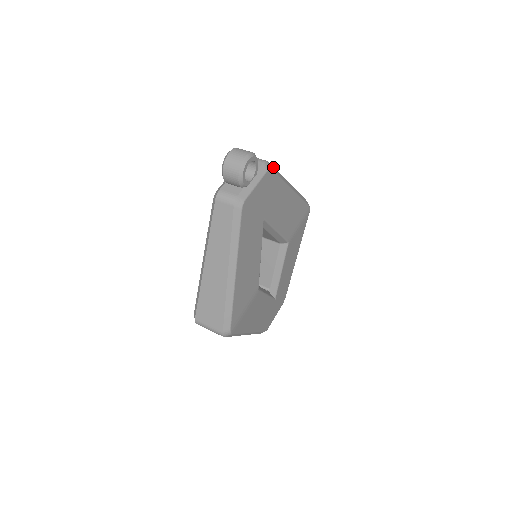
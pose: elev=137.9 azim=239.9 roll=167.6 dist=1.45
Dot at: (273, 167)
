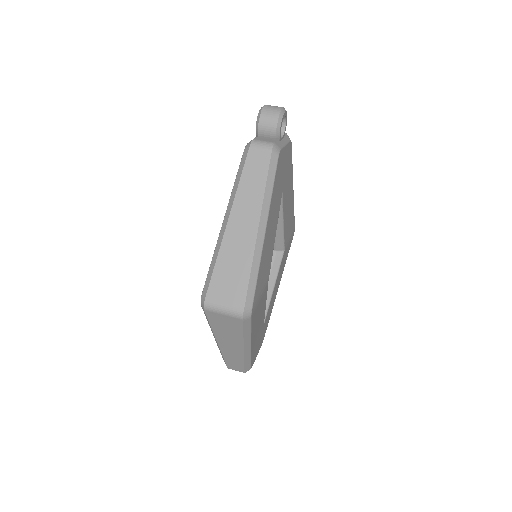
Dot at: occluded
